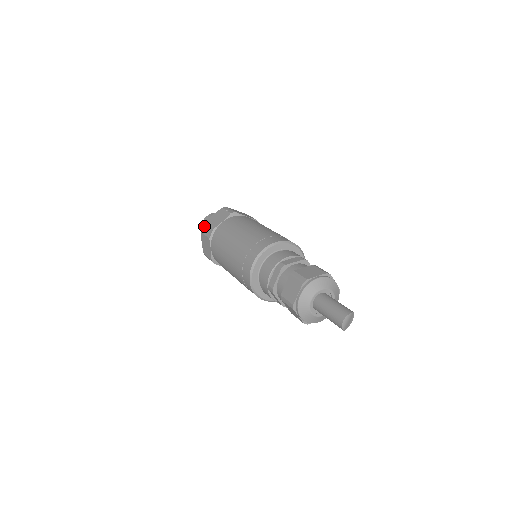
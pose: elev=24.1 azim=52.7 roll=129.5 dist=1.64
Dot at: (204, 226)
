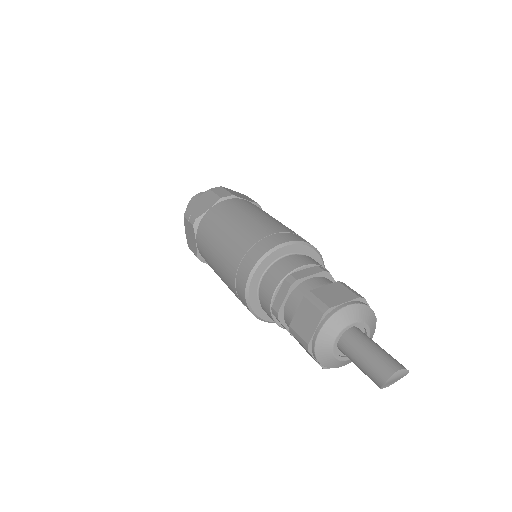
Dot at: (219, 187)
